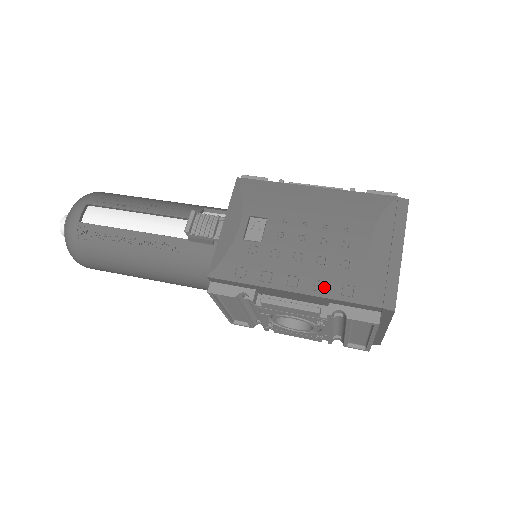
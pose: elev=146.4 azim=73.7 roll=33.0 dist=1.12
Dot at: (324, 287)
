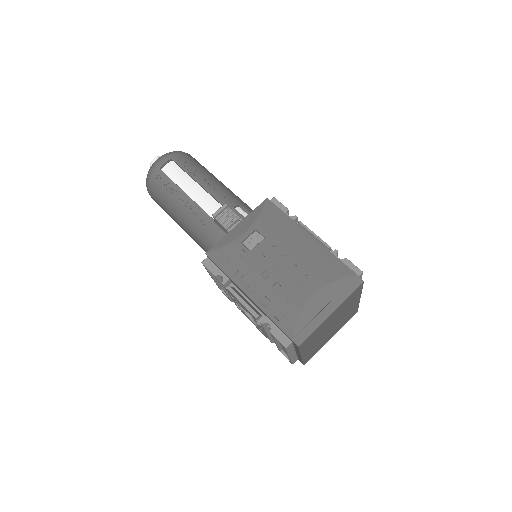
Dot at: (267, 304)
